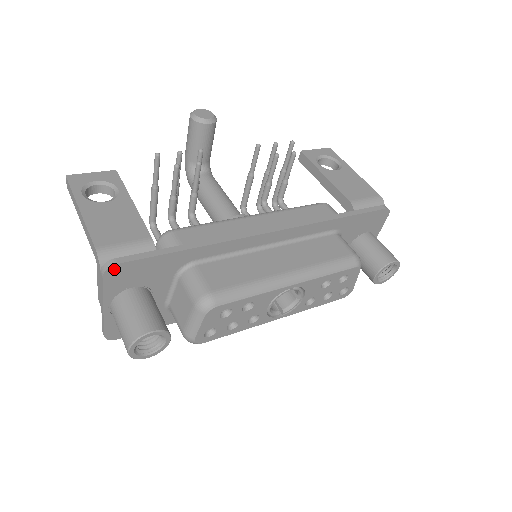
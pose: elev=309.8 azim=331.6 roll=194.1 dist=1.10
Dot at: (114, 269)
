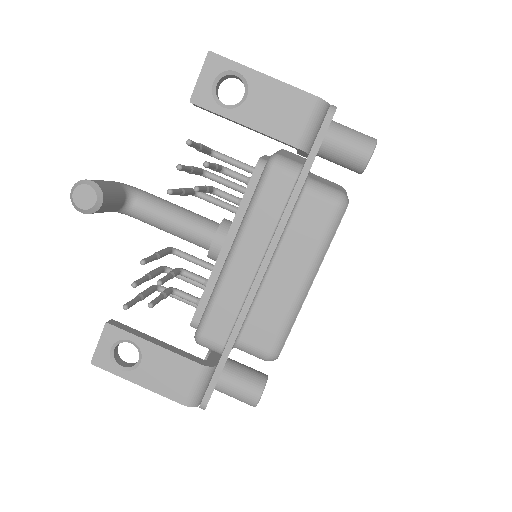
Dot at: occluded
